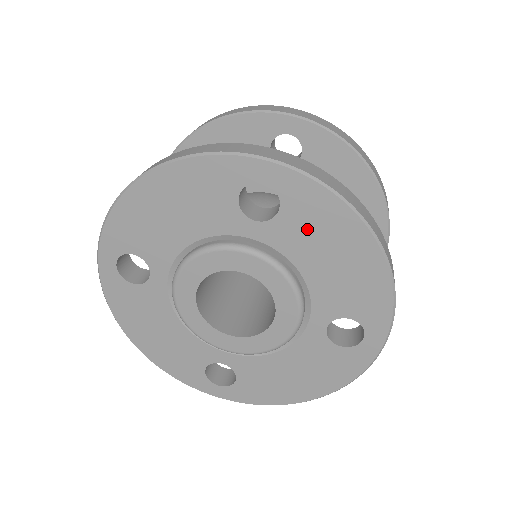
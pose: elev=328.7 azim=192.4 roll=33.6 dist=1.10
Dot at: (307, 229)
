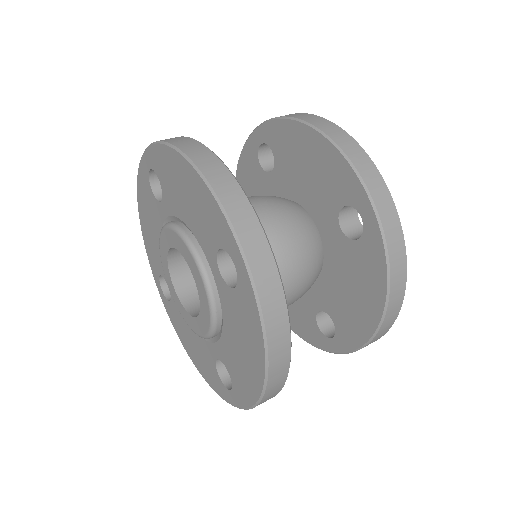
Dot at: (239, 318)
